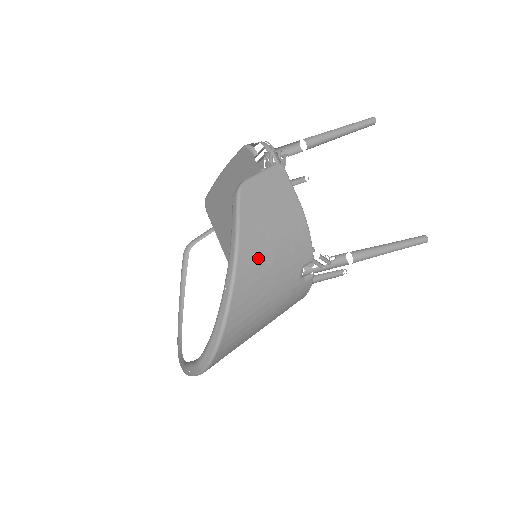
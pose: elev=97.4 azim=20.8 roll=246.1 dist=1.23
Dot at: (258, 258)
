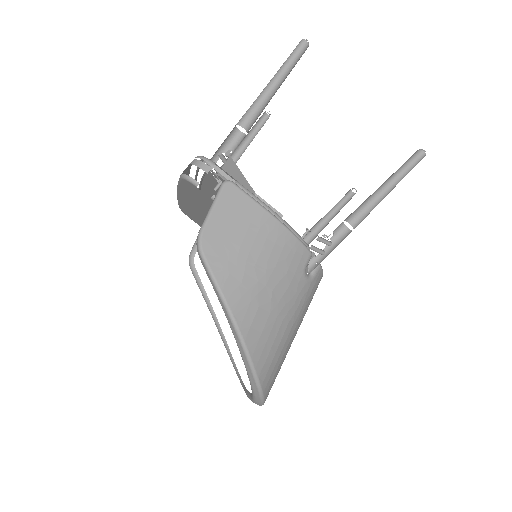
Dot at: (255, 303)
